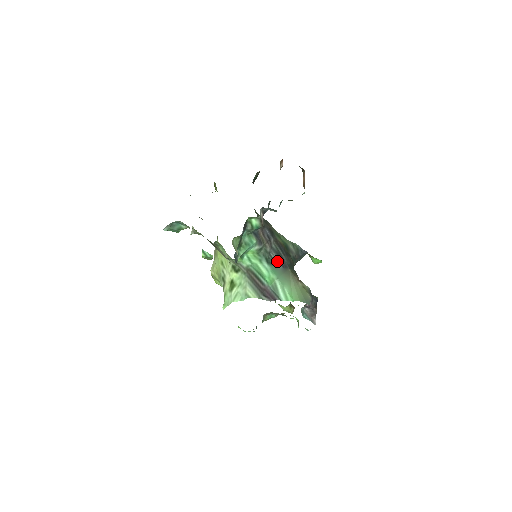
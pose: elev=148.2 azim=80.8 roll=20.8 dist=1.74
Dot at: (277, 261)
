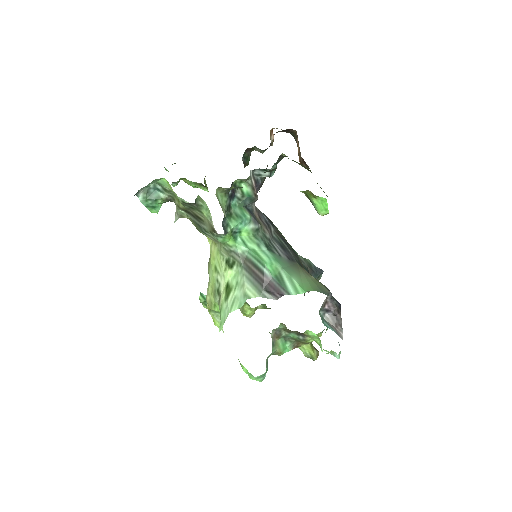
Dot at: (280, 251)
